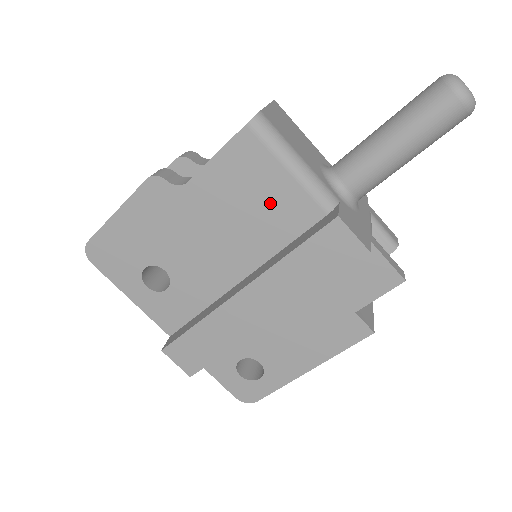
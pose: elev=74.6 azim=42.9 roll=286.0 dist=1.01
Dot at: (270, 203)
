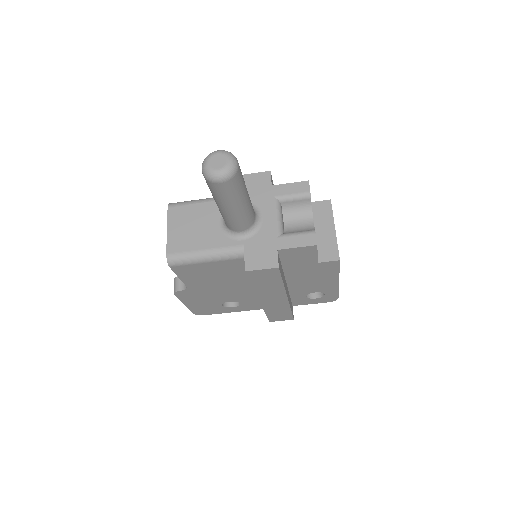
Dot at: (221, 271)
